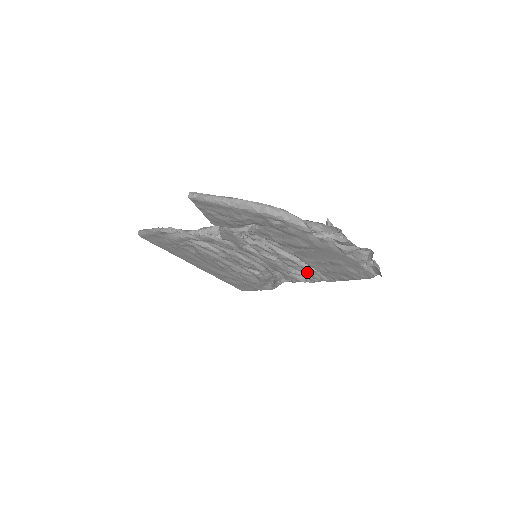
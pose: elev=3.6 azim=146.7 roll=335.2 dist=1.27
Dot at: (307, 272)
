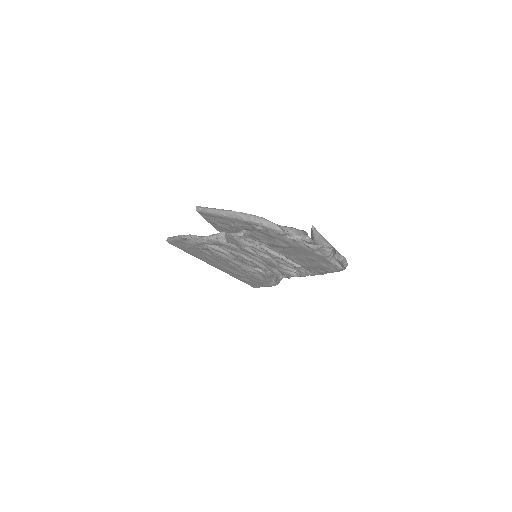
Dot at: (295, 268)
